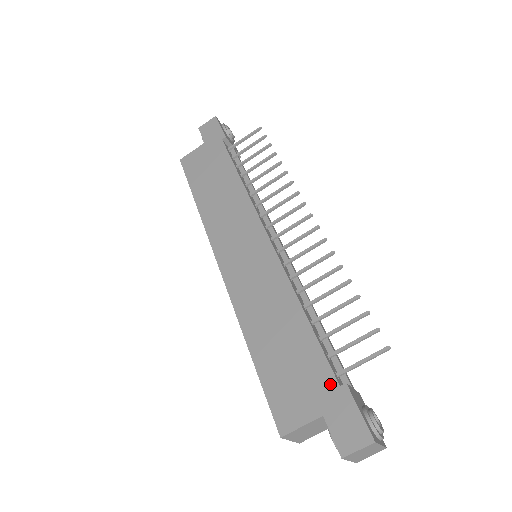
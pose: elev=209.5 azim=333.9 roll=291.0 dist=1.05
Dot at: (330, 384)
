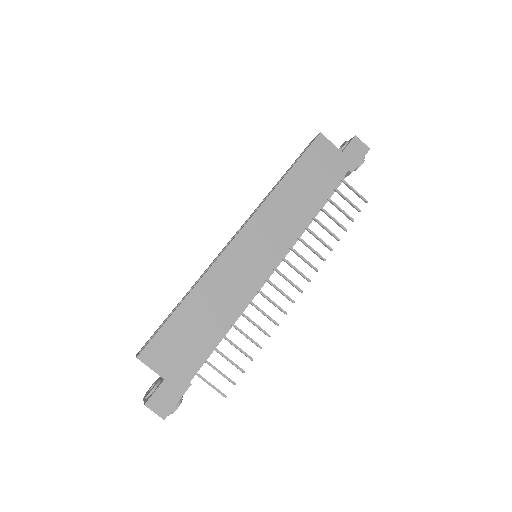
Dot at: (186, 374)
